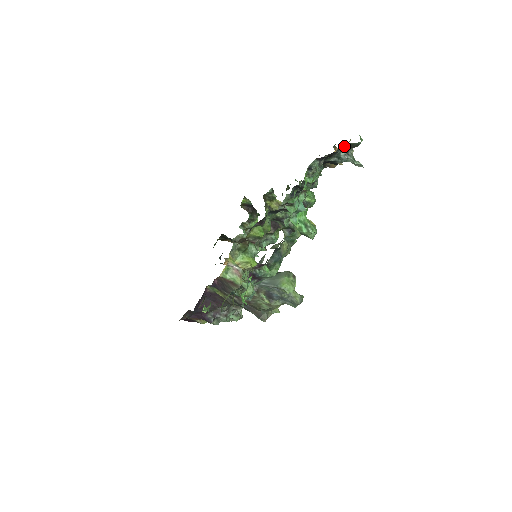
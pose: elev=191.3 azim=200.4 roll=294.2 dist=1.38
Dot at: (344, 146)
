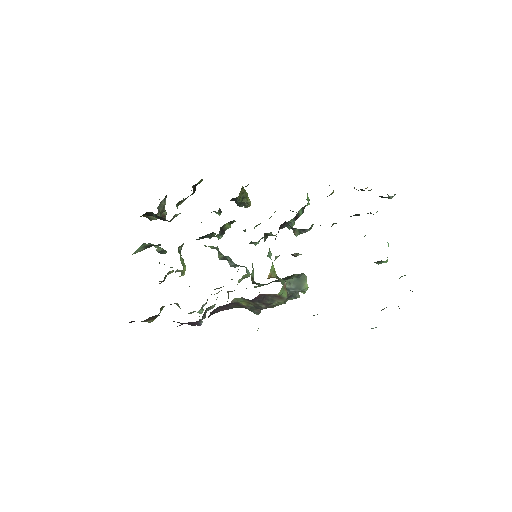
Dot at: occluded
